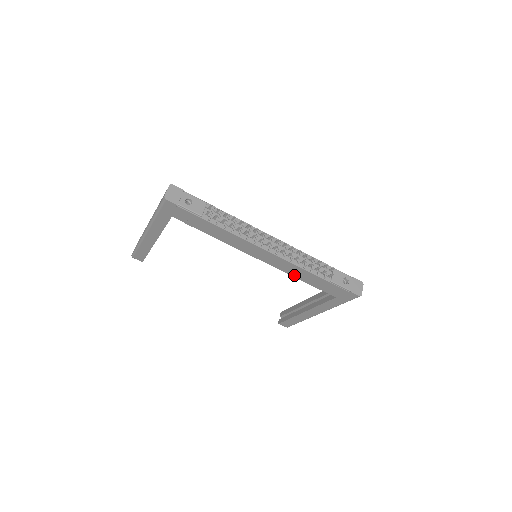
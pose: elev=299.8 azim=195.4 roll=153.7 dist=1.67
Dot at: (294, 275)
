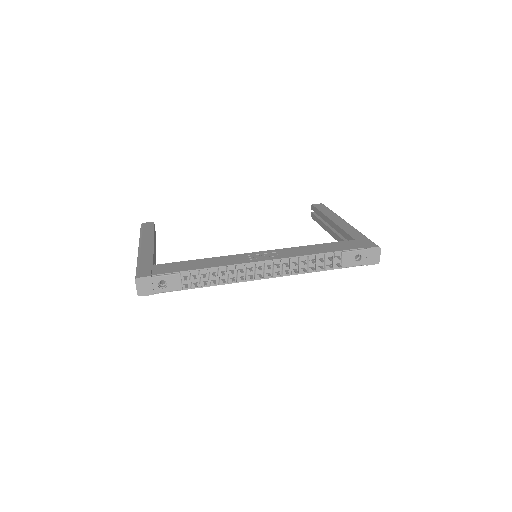
Dot at: occluded
